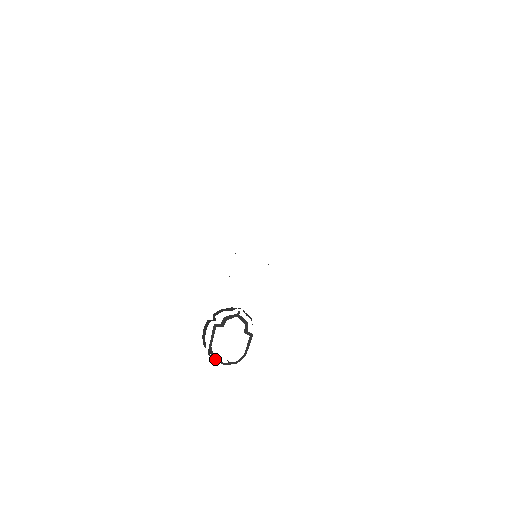
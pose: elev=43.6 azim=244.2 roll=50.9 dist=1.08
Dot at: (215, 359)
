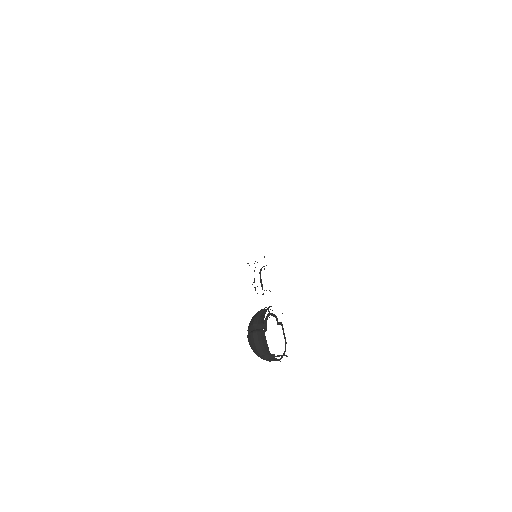
Dot at: (275, 360)
